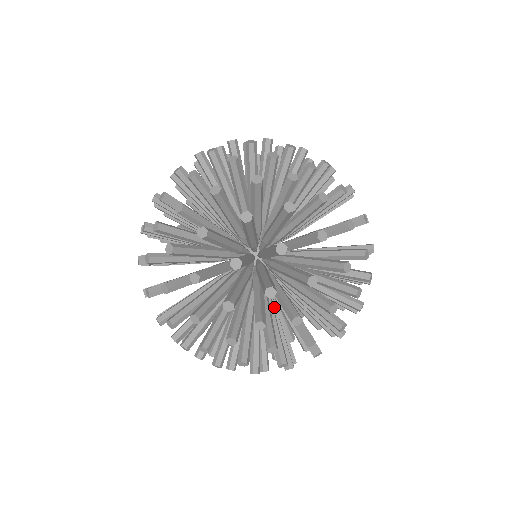
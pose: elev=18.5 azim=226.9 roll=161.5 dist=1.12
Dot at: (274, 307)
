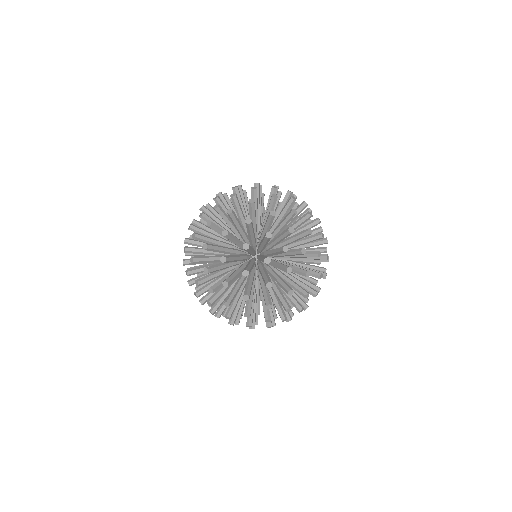
Dot at: occluded
